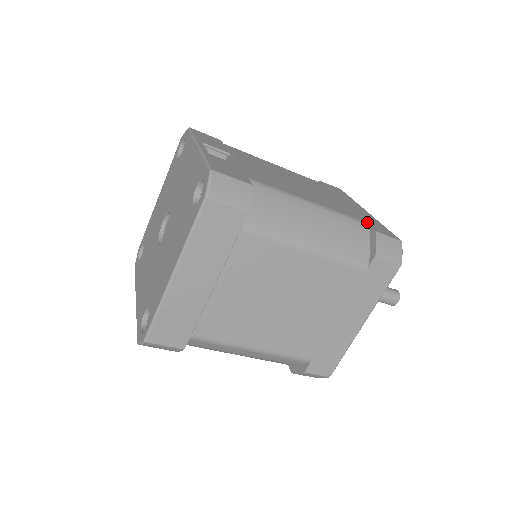
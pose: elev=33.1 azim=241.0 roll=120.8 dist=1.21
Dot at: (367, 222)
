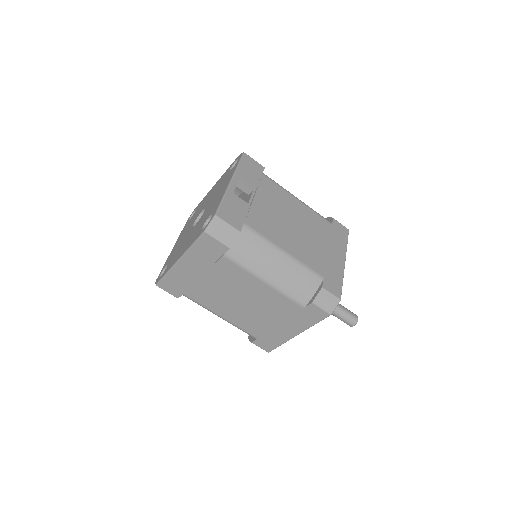
Dot at: (325, 276)
